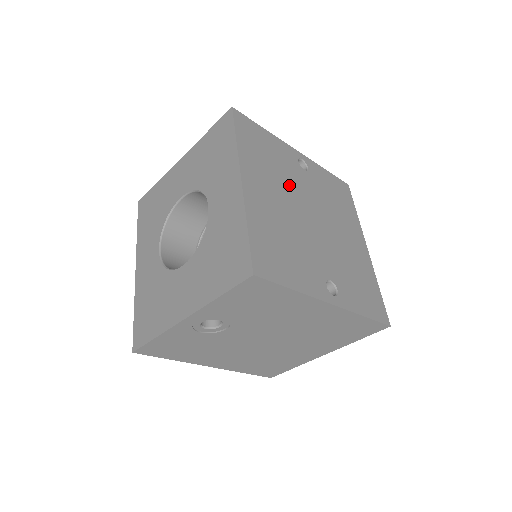
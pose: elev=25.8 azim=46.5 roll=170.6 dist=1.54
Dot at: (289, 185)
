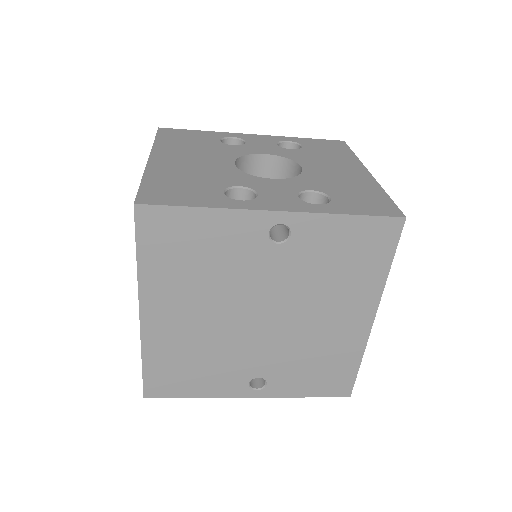
Dot at: (228, 287)
